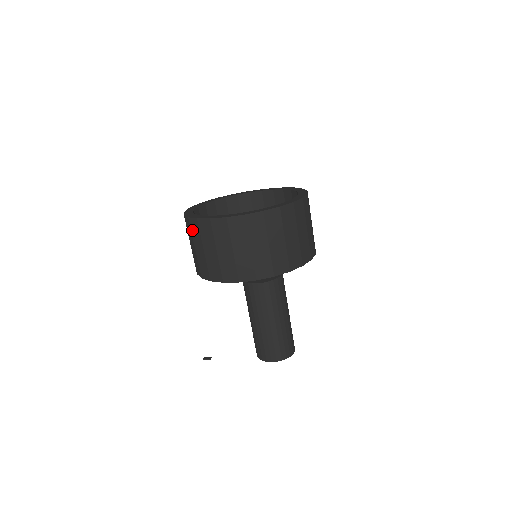
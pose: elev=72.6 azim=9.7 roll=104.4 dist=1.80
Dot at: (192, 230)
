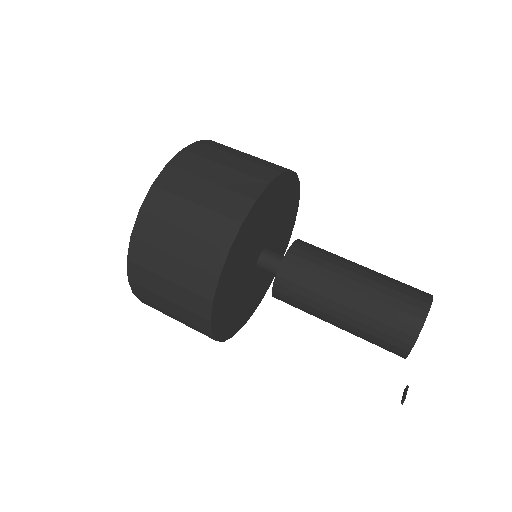
Dot at: (171, 188)
